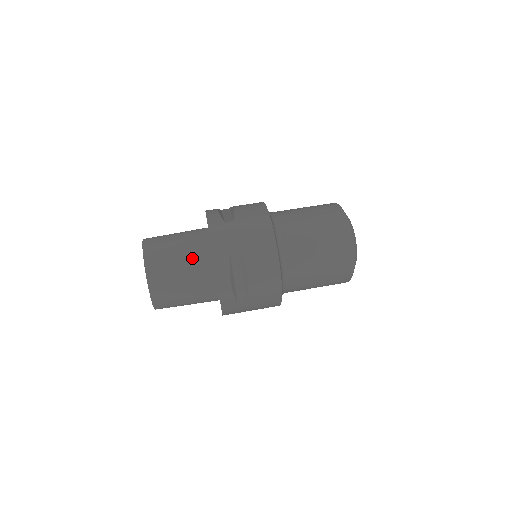
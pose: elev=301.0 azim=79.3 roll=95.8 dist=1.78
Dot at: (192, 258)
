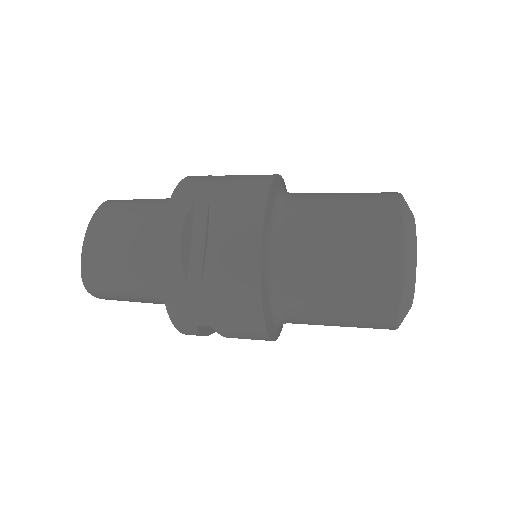
Dot at: (153, 216)
